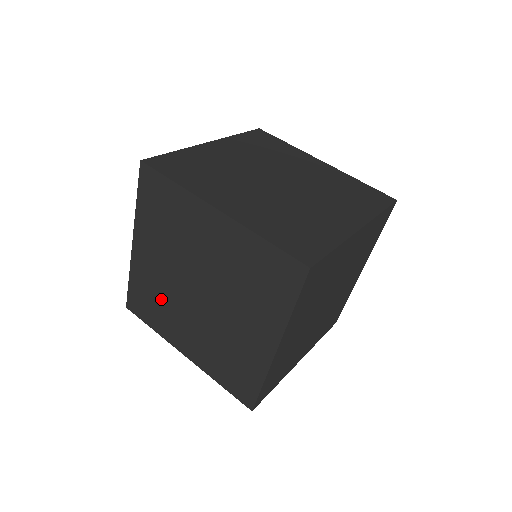
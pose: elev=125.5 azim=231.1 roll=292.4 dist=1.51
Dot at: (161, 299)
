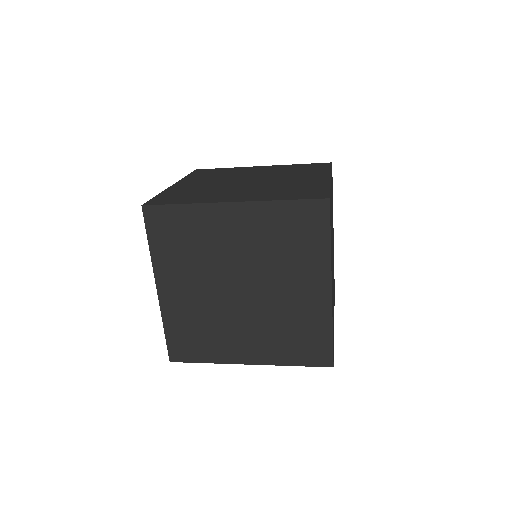
Dot at: (205, 324)
